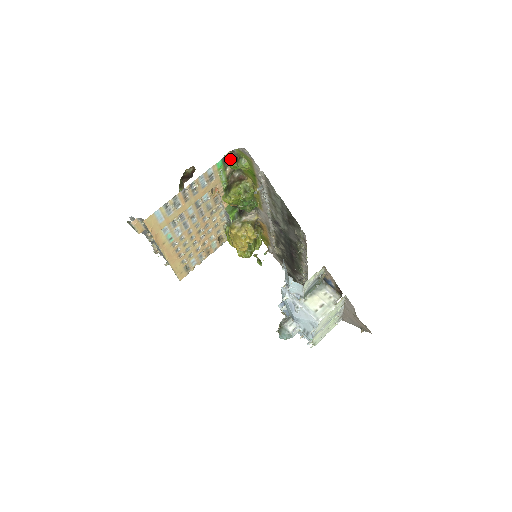
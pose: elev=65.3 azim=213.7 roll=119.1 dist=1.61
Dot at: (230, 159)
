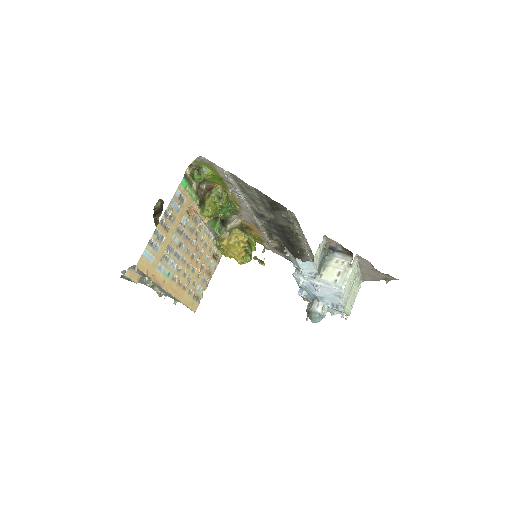
Dot at: (191, 174)
